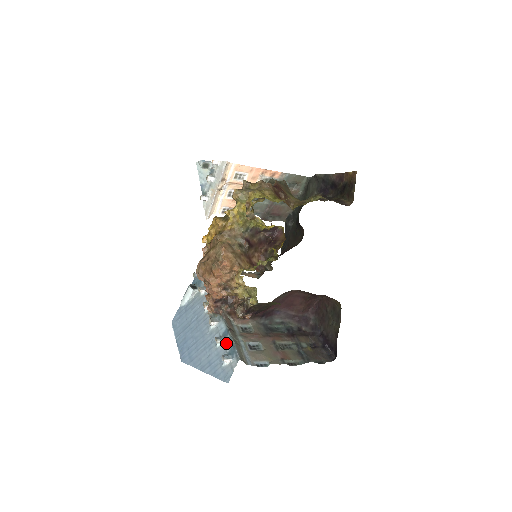
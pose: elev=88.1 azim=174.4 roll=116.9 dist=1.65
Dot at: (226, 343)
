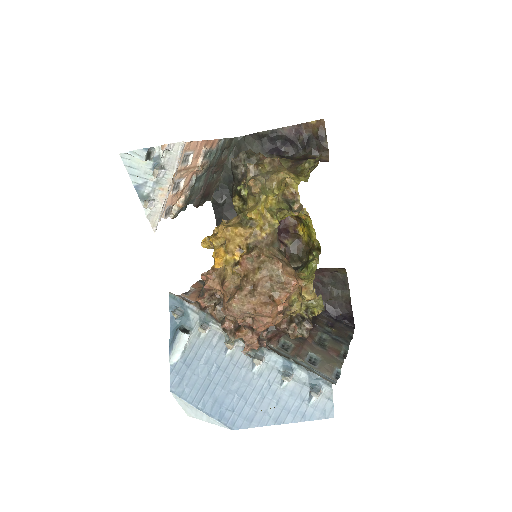
Dot at: (297, 375)
